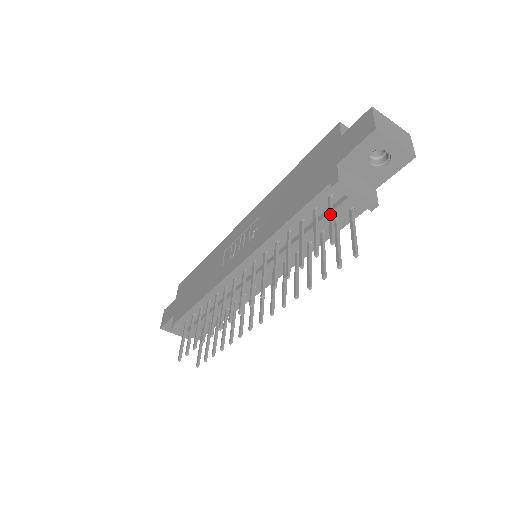
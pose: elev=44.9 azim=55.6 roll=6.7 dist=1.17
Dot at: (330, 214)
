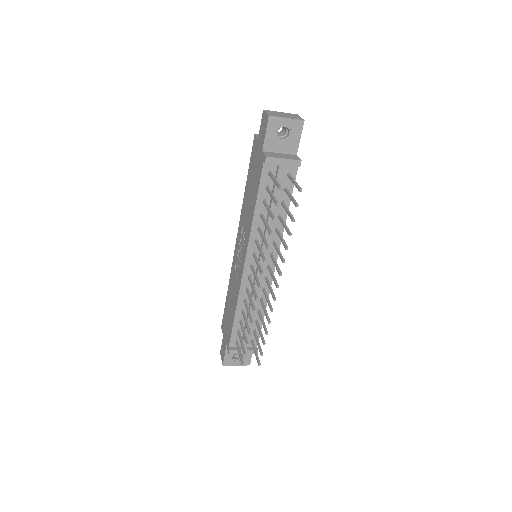
Dot at: (273, 178)
